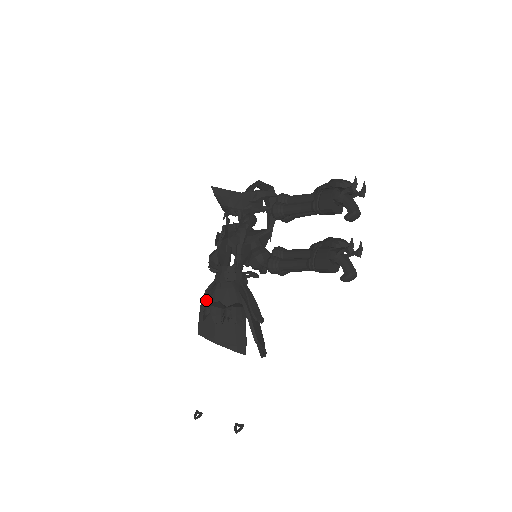
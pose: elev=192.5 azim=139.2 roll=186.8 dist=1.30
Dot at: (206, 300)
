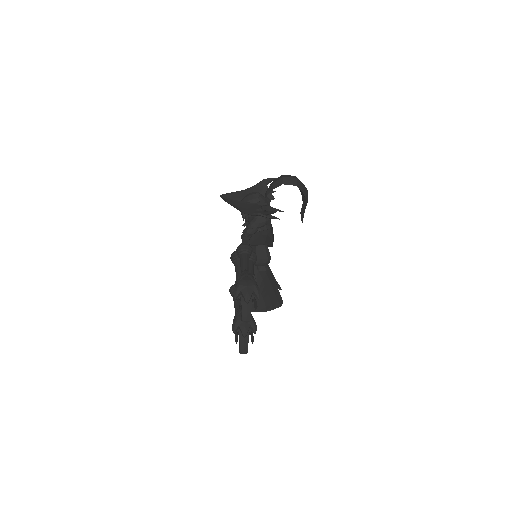
Dot at: occluded
